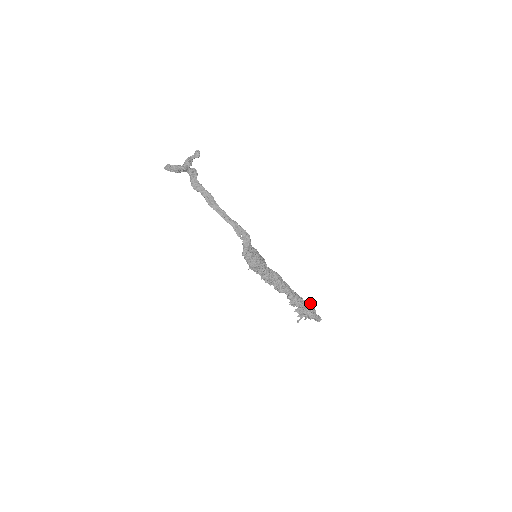
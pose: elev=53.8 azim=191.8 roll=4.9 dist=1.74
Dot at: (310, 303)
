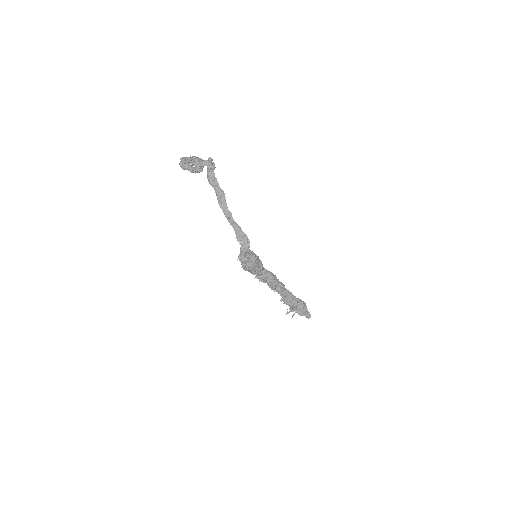
Dot at: occluded
